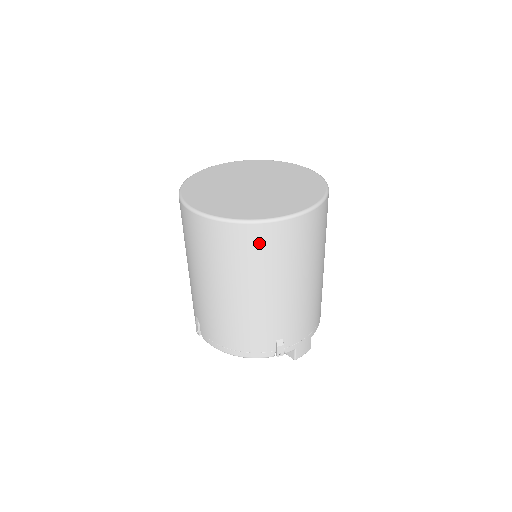
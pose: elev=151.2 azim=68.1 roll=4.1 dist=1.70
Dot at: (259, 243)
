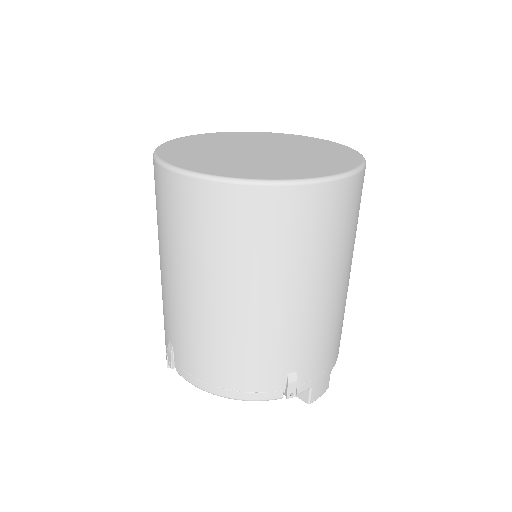
Dot at: (276, 218)
